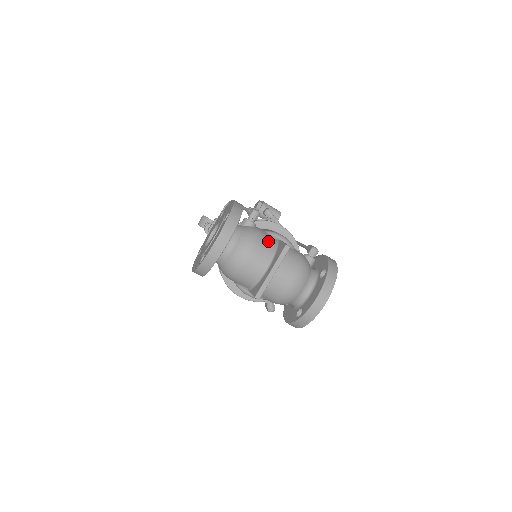
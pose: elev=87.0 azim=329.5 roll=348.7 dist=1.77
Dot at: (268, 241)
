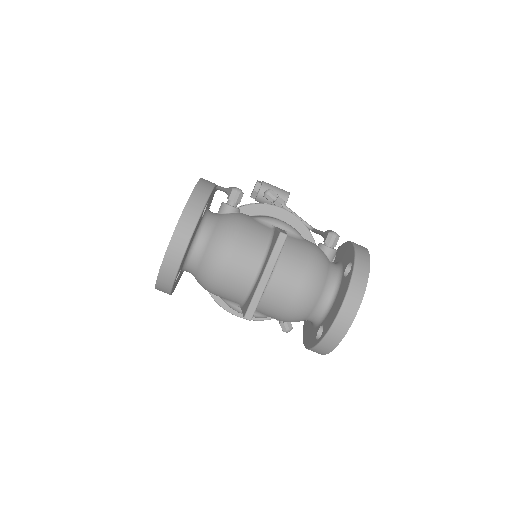
Dot at: (257, 231)
